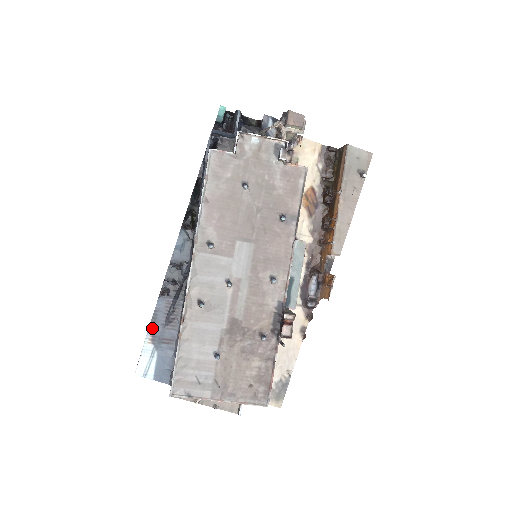
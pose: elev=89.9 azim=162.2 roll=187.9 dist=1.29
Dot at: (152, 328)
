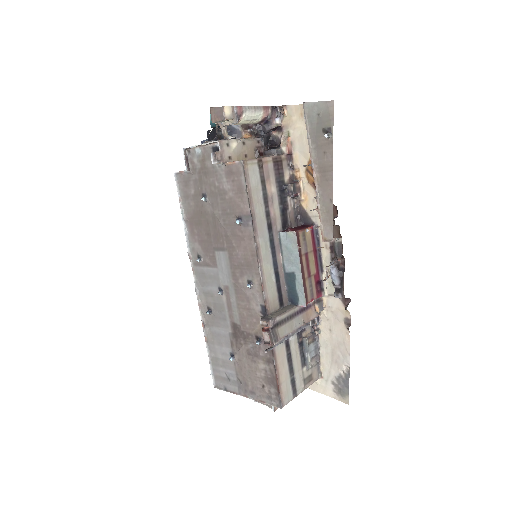
Dot at: occluded
